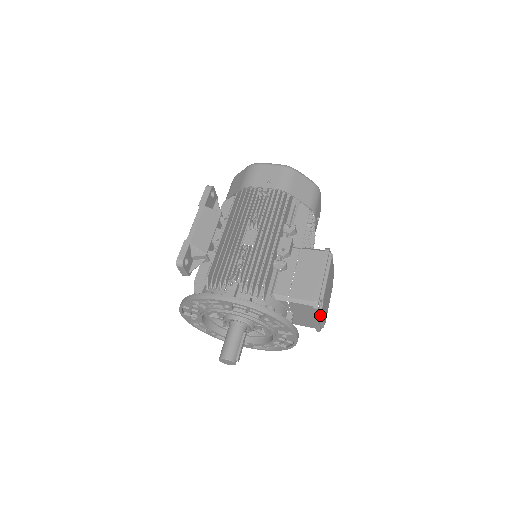
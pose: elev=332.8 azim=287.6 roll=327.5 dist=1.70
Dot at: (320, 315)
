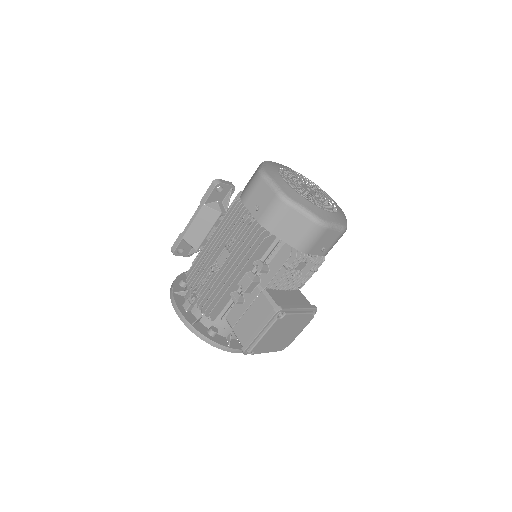
Dot at: (261, 352)
